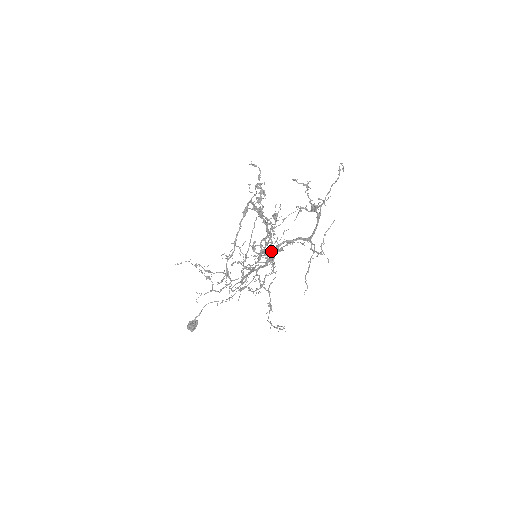
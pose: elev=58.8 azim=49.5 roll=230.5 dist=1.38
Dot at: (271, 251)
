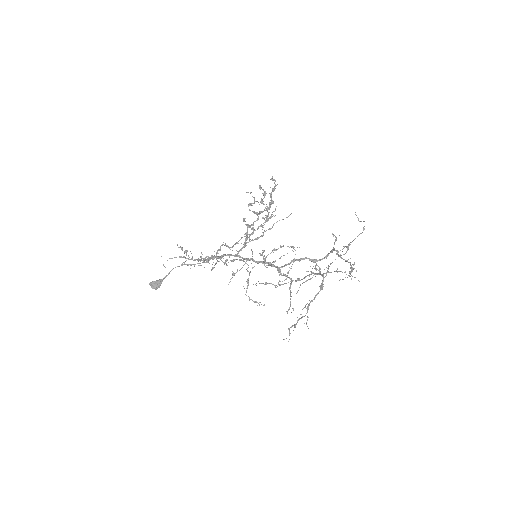
Dot at: (297, 280)
